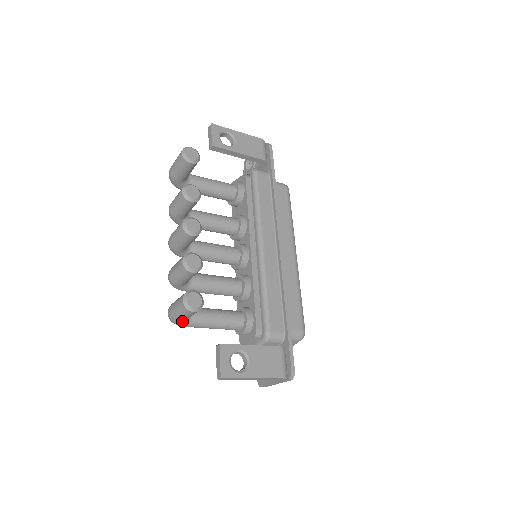
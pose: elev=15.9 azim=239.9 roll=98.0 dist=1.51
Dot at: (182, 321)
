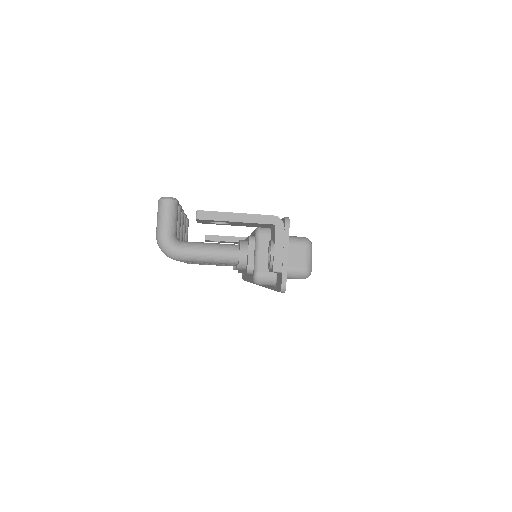
Dot at: (168, 234)
